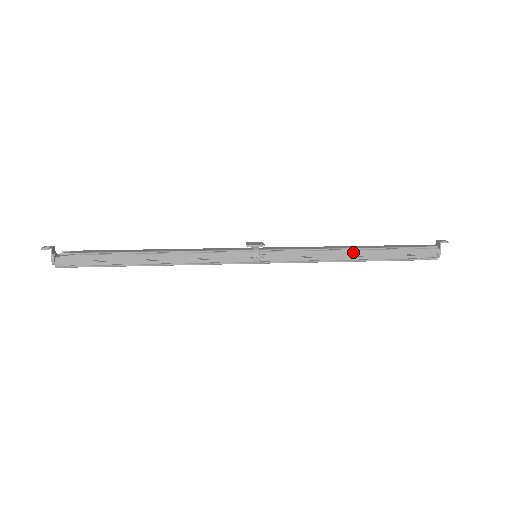
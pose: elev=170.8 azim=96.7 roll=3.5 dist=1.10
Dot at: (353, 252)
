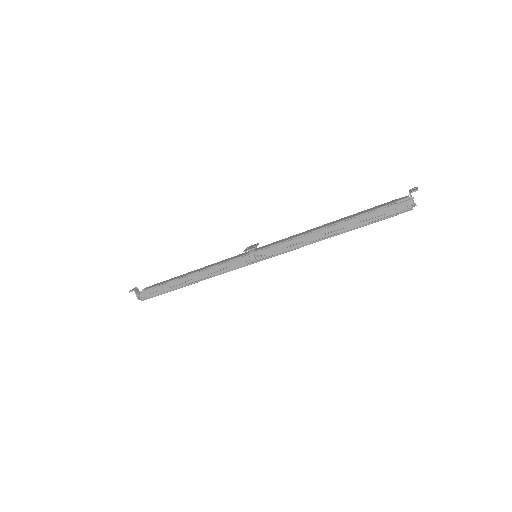
Dot at: (328, 229)
